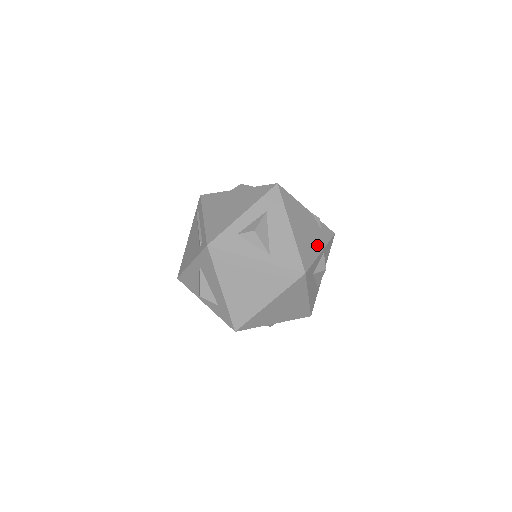
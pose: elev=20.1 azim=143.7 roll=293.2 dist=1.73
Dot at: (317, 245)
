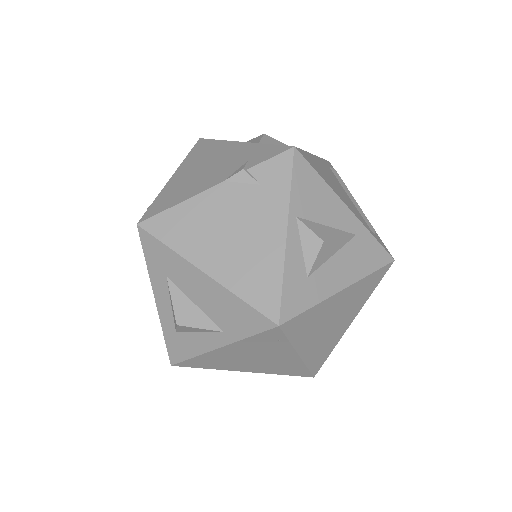
Dot at: (271, 232)
